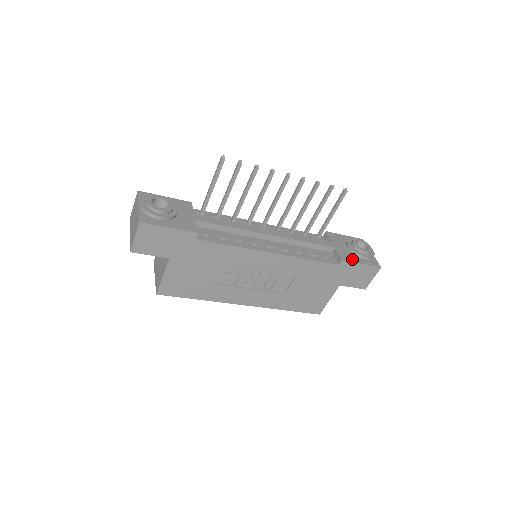
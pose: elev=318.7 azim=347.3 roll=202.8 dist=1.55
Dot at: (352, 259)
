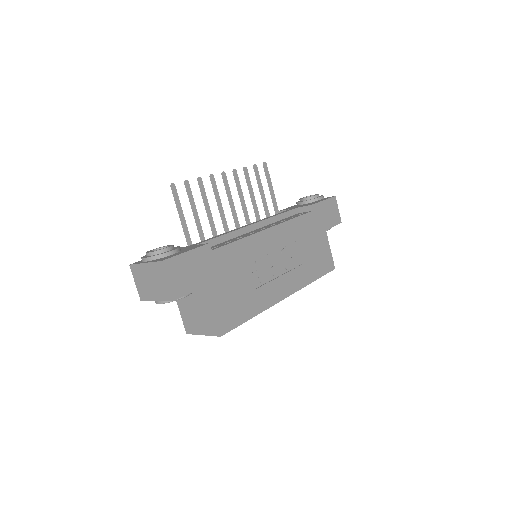
Dot at: occluded
